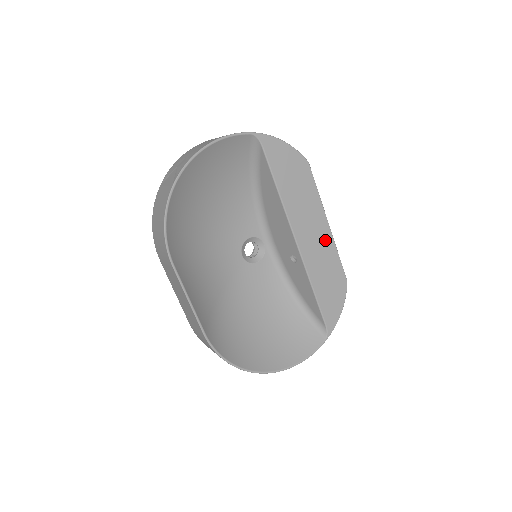
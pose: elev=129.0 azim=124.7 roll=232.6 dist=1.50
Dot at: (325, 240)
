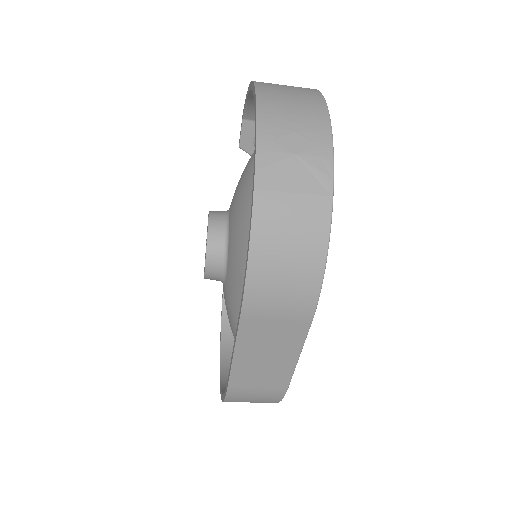
Dot at: occluded
